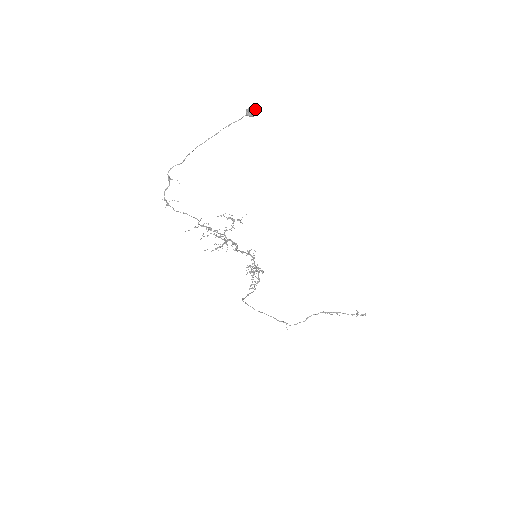
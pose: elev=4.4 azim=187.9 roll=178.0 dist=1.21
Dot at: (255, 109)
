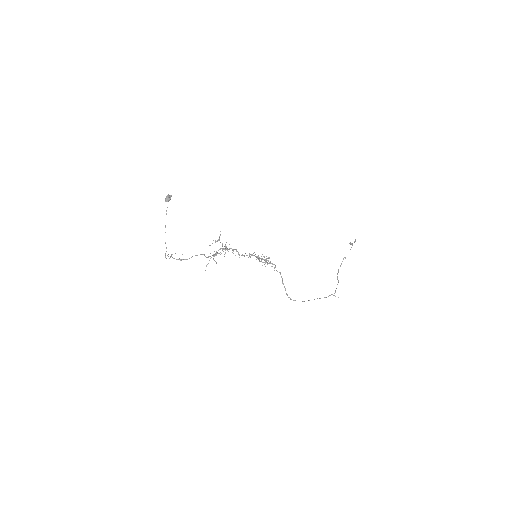
Dot at: (167, 195)
